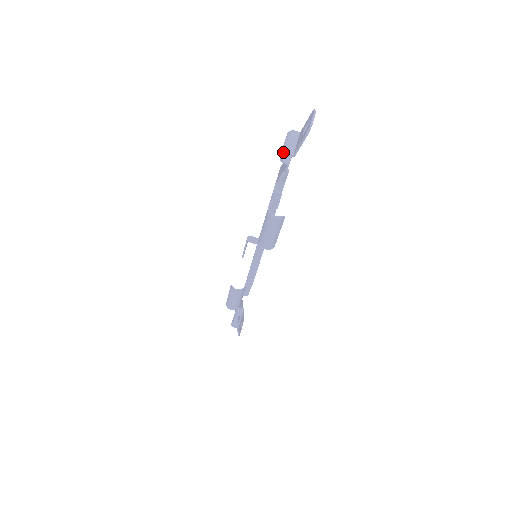
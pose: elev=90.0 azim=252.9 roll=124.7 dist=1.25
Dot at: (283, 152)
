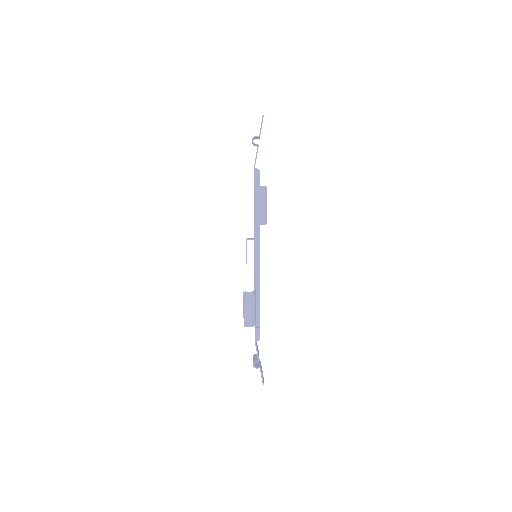
Dot at: (253, 137)
